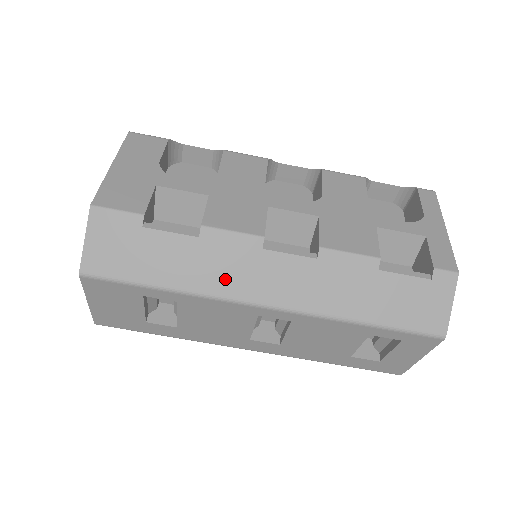
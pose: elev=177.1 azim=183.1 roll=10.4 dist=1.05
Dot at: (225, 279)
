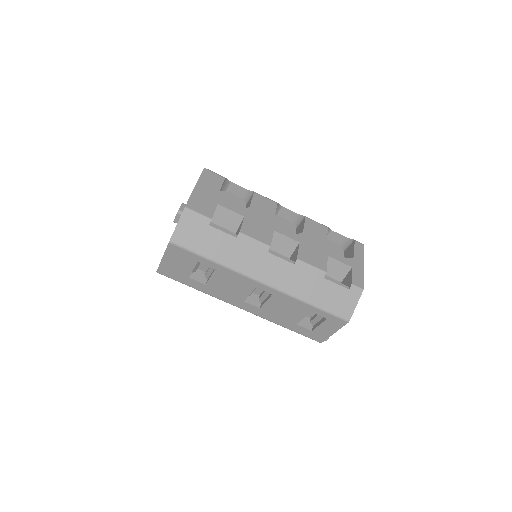
Dot at: (245, 263)
